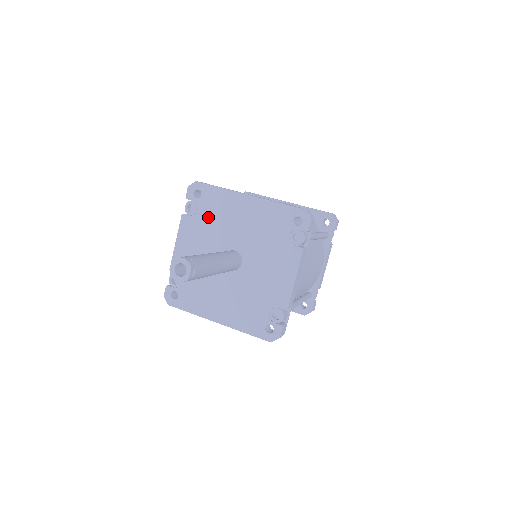
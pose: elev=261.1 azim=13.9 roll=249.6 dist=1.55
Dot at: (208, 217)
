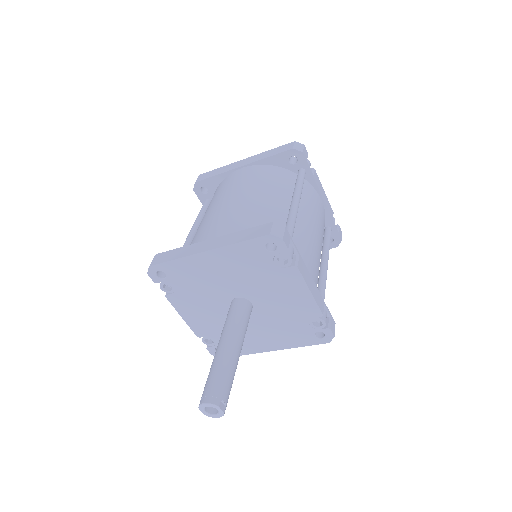
Dot at: (188, 287)
